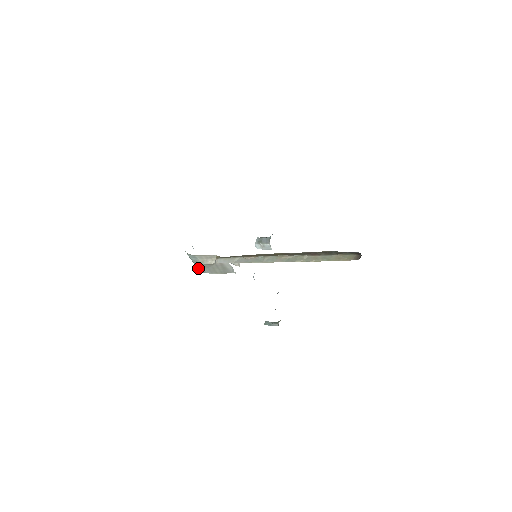
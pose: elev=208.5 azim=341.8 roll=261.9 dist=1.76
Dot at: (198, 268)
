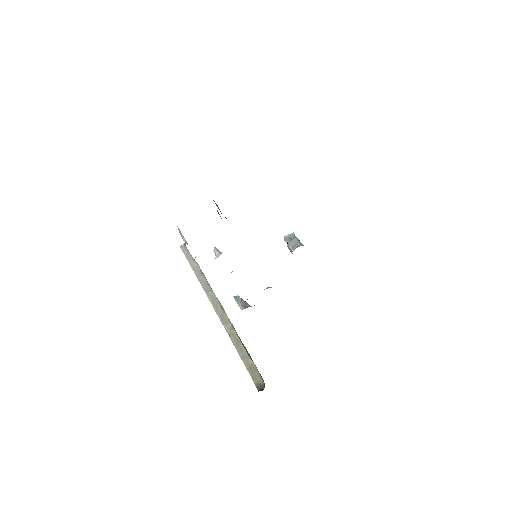
Dot at: occluded
